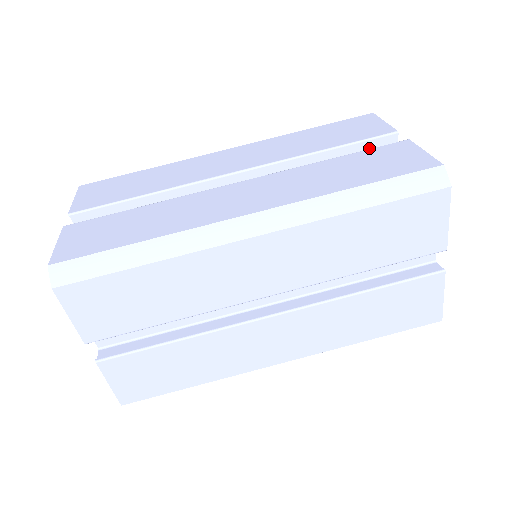
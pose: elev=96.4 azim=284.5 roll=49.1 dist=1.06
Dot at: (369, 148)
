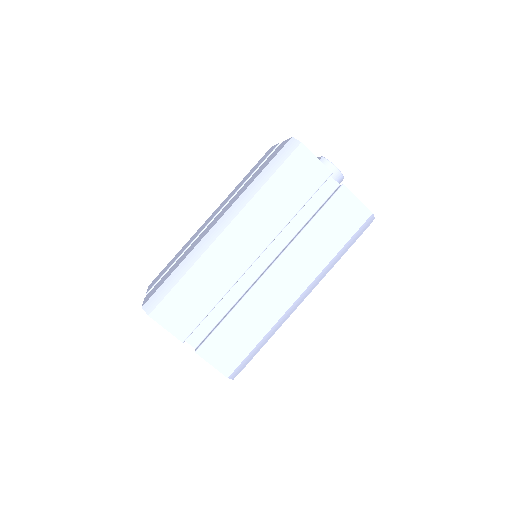
Dot at: occluded
